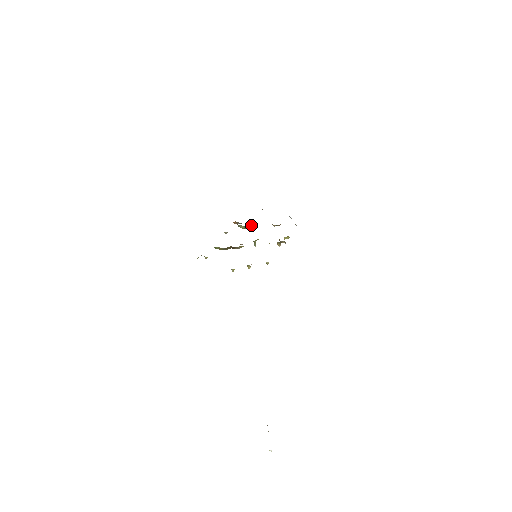
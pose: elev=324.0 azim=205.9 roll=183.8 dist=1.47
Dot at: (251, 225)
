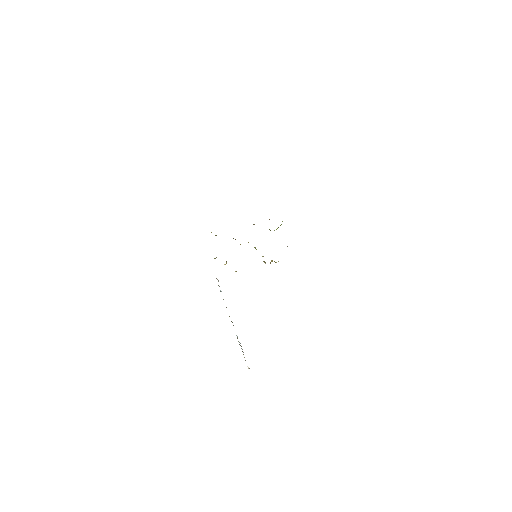
Dot at: occluded
